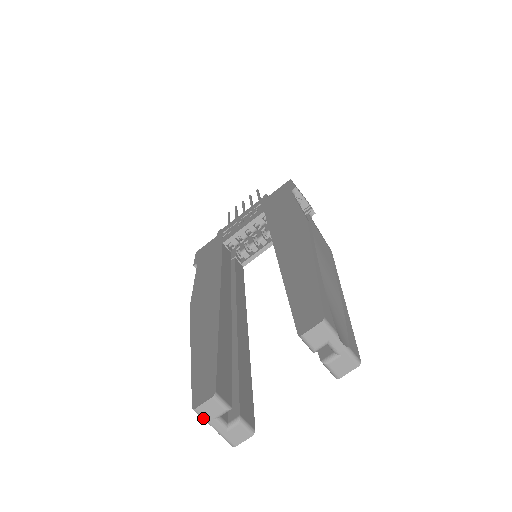
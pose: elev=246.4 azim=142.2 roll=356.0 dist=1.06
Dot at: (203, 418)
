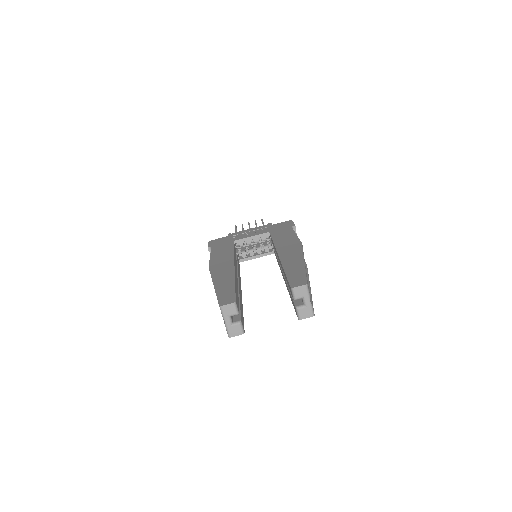
Dot at: (223, 313)
